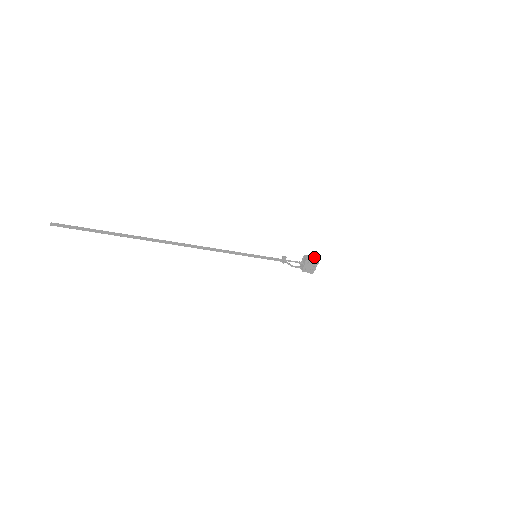
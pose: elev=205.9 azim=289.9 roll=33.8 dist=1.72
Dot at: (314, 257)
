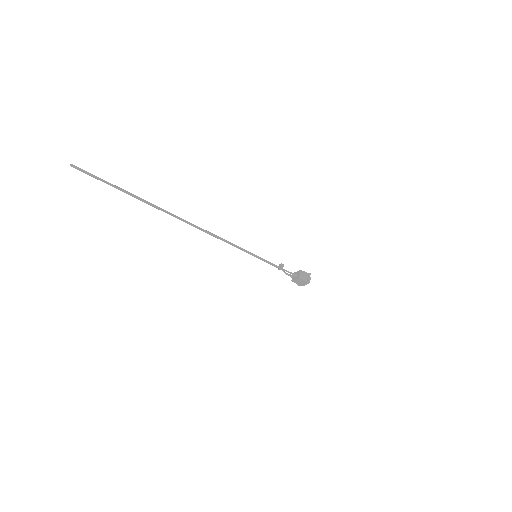
Dot at: (308, 277)
